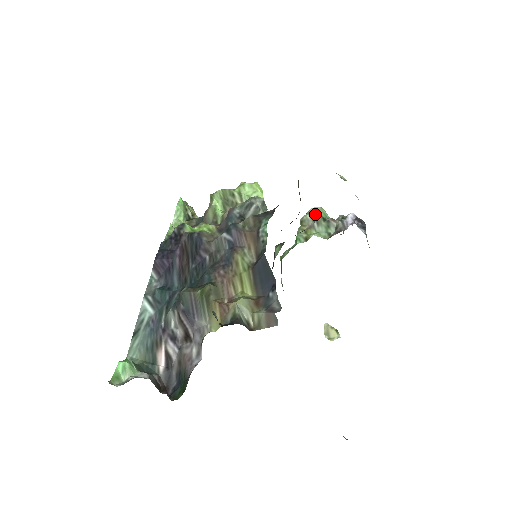
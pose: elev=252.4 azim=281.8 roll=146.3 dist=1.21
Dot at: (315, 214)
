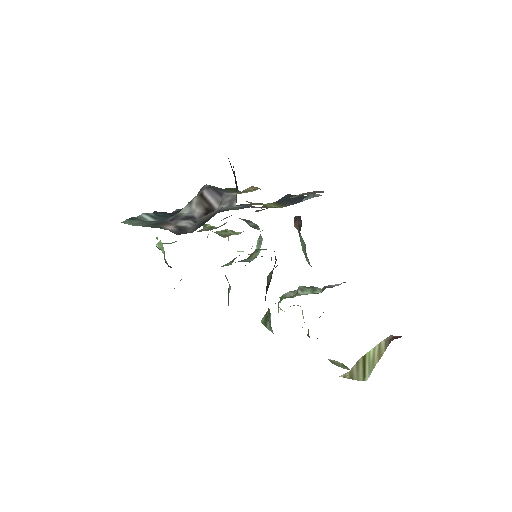
Dot at: occluded
